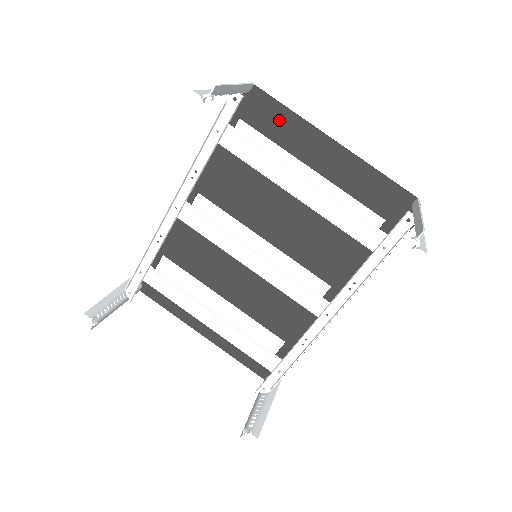
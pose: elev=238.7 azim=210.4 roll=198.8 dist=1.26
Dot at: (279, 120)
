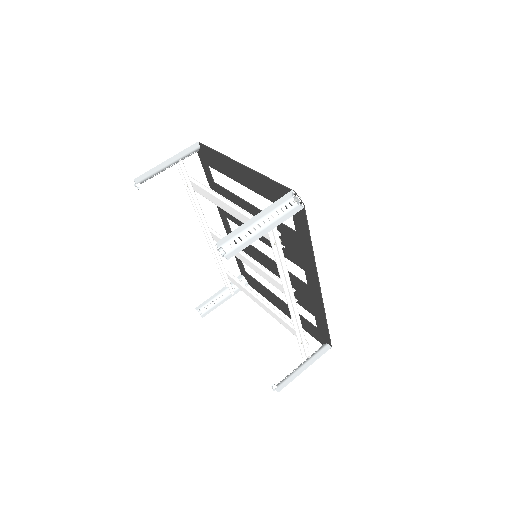
Dot at: (217, 160)
